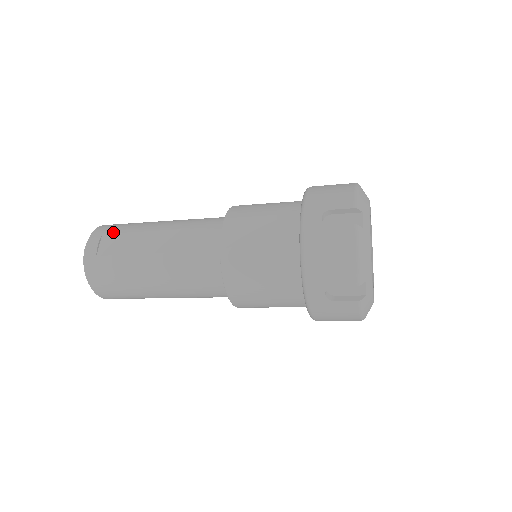
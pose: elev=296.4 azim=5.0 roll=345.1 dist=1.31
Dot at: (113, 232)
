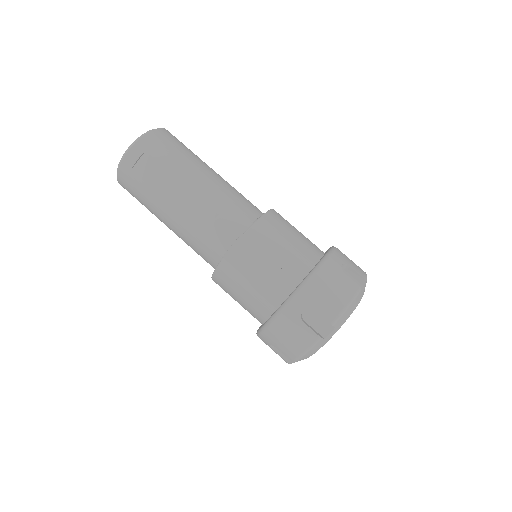
Dot at: (155, 157)
